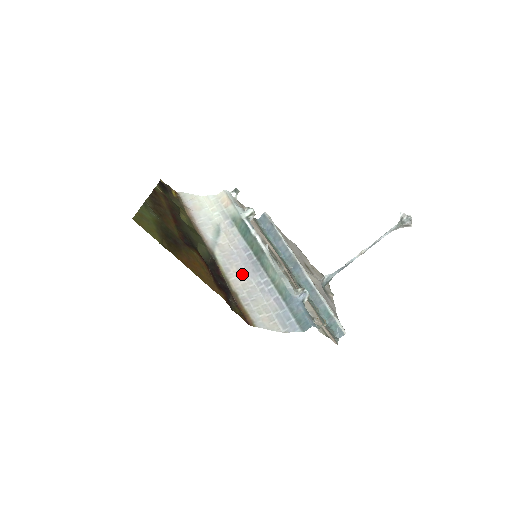
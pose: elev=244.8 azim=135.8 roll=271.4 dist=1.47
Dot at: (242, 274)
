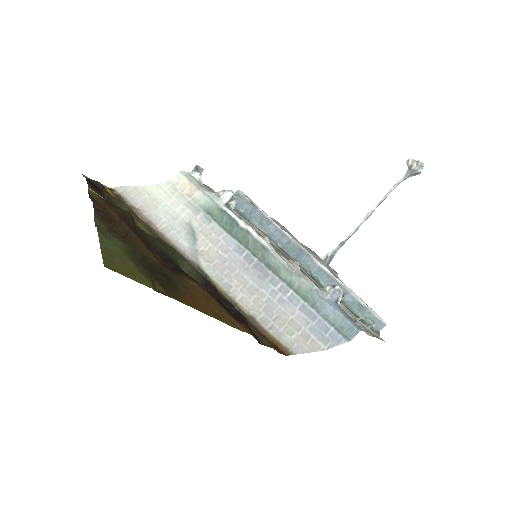
Dot at: (248, 286)
